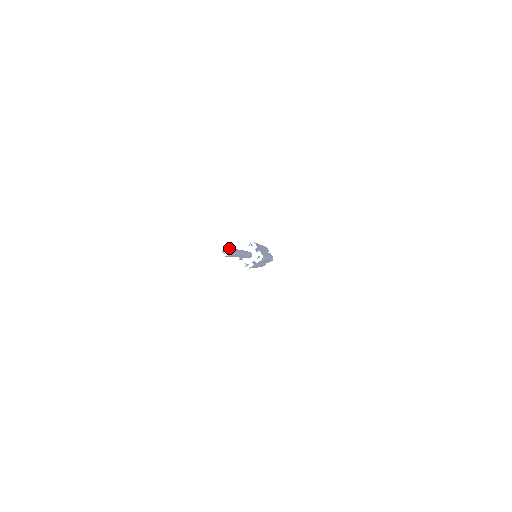
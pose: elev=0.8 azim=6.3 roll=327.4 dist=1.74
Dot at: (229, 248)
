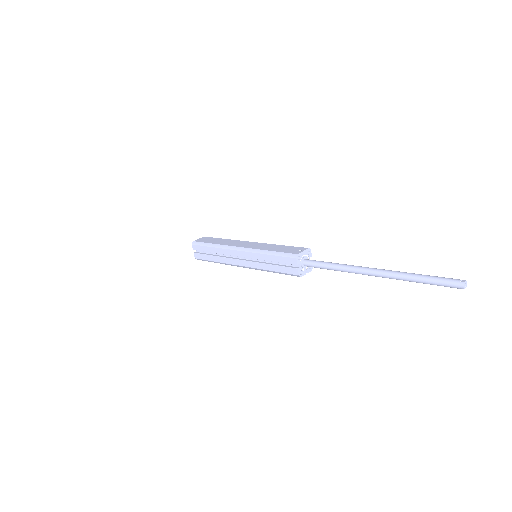
Dot at: (453, 279)
